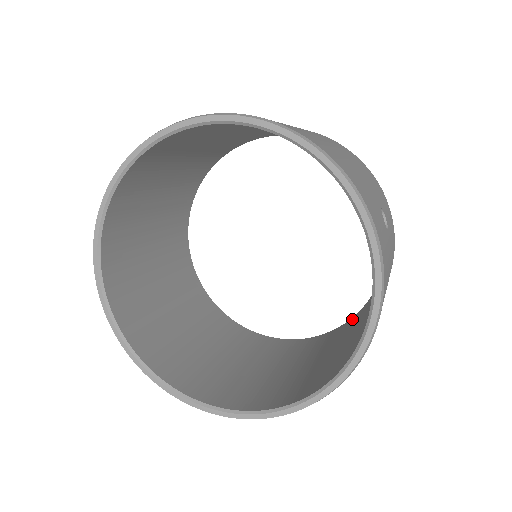
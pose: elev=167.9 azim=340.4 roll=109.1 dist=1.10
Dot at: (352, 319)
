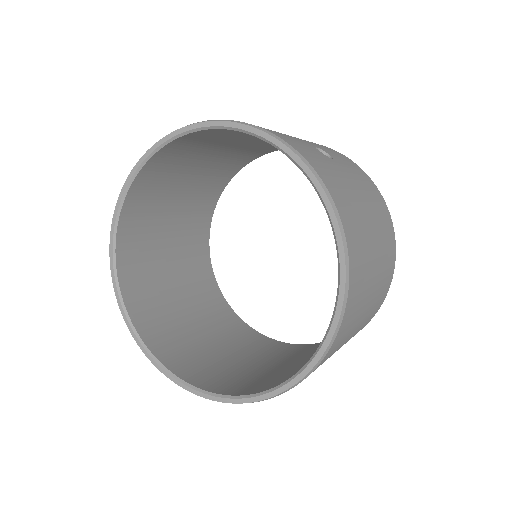
Dot at: occluded
